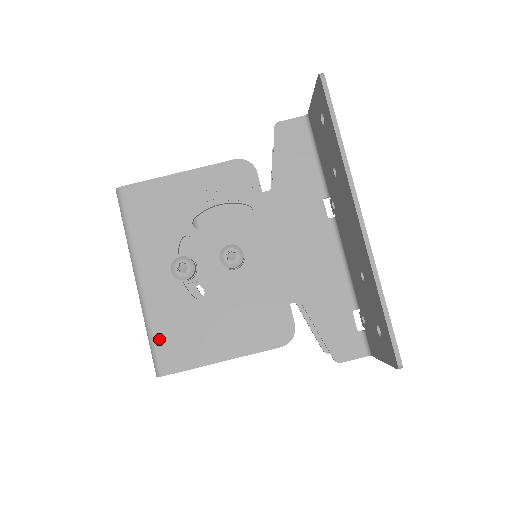
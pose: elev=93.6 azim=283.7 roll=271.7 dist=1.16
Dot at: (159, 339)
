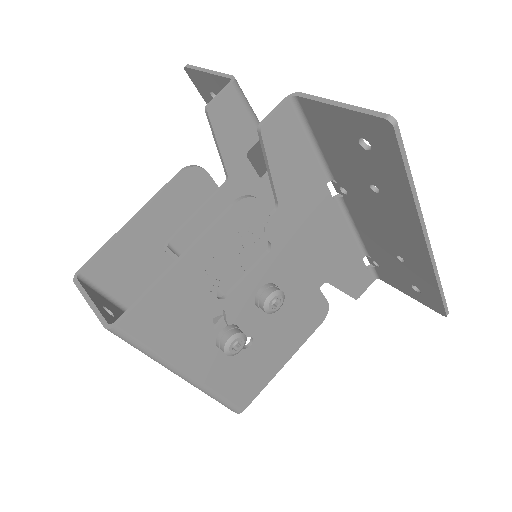
Dot at: (230, 396)
